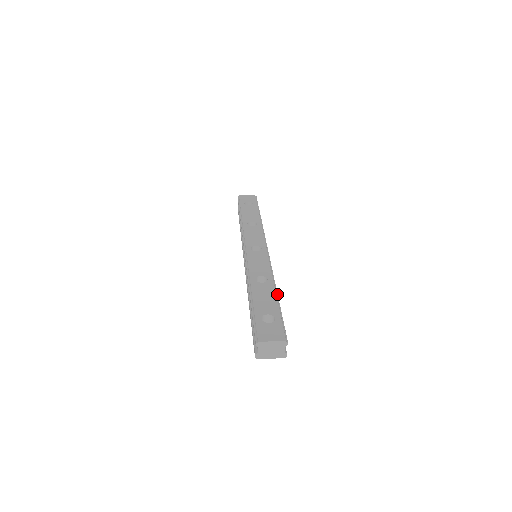
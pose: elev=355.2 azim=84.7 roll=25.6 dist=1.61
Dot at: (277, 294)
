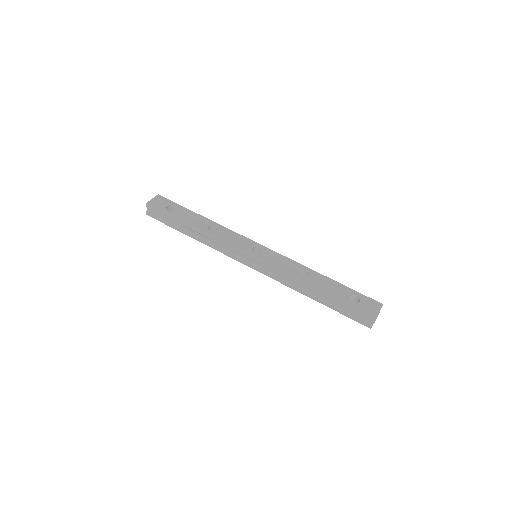
Dot at: (327, 277)
